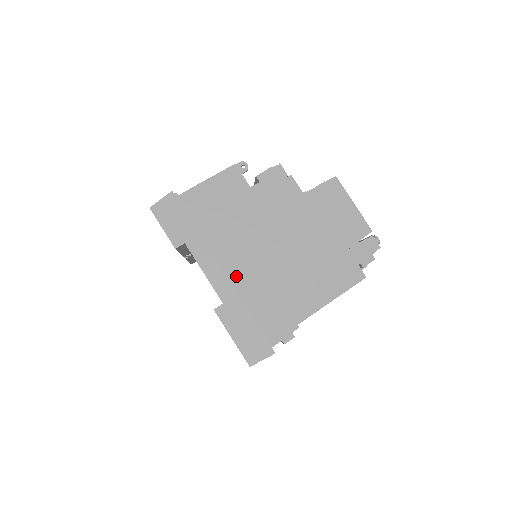
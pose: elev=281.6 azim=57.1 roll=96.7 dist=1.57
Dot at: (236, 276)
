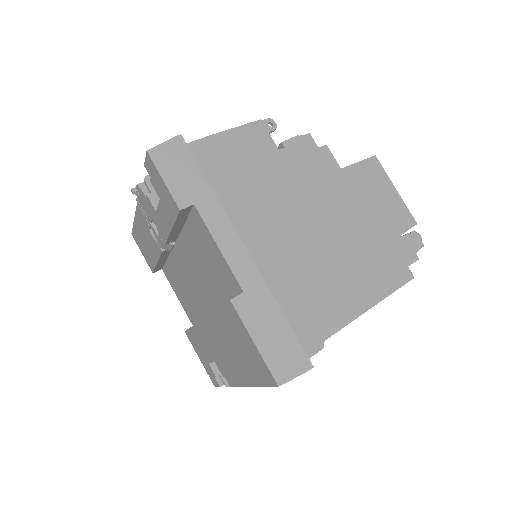
Dot at: (260, 258)
